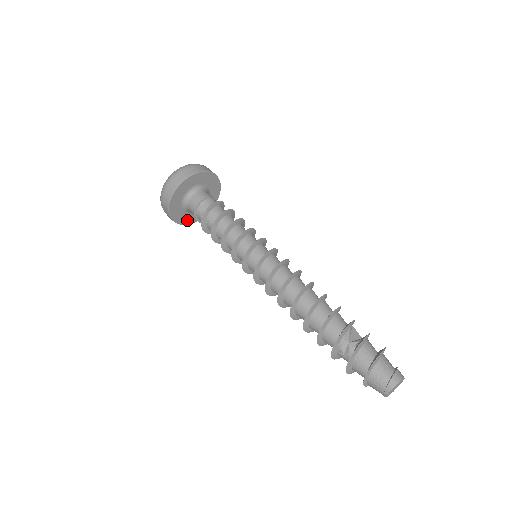
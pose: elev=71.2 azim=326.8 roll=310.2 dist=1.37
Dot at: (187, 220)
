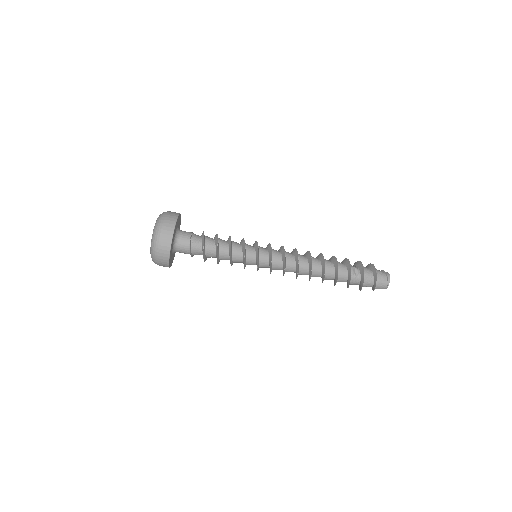
Dot at: (170, 262)
